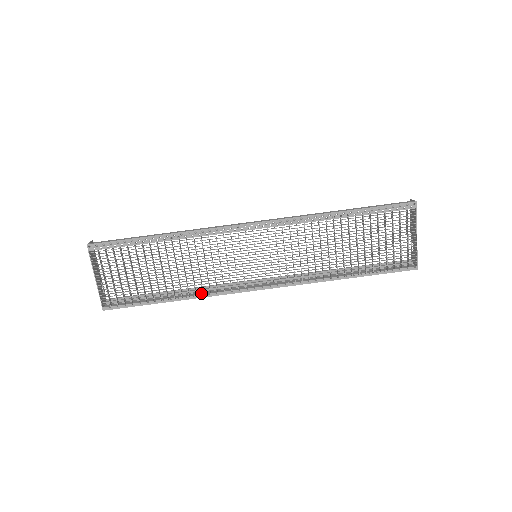
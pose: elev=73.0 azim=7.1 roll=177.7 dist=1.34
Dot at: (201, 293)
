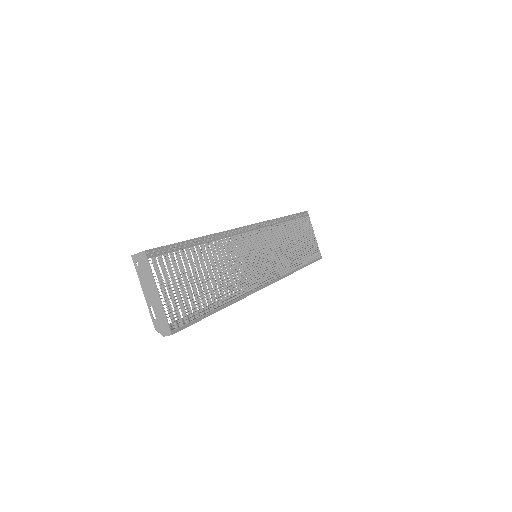
Dot at: occluded
